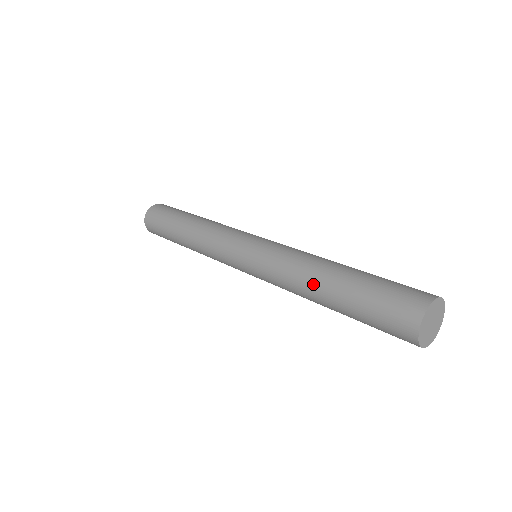
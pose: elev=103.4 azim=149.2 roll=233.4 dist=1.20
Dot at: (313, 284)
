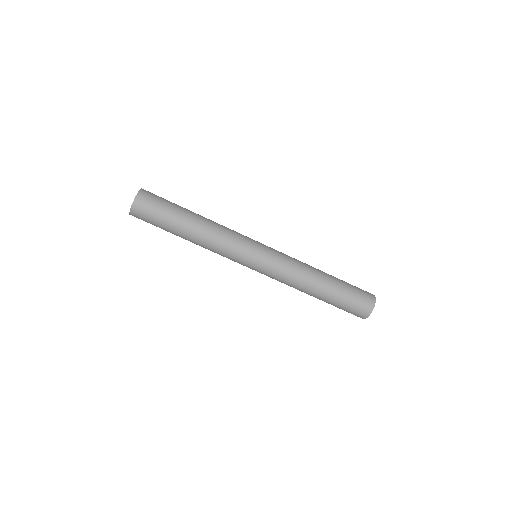
Dot at: (308, 293)
